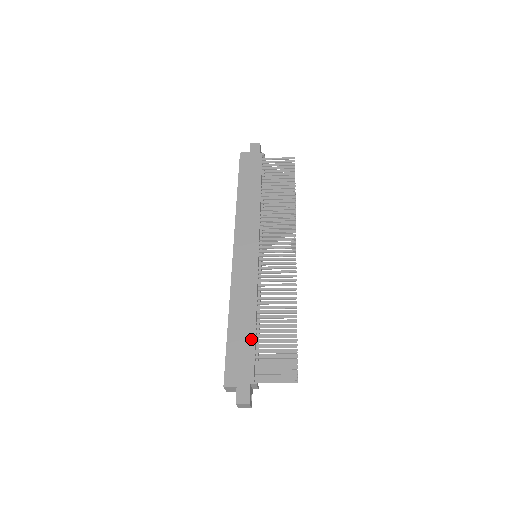
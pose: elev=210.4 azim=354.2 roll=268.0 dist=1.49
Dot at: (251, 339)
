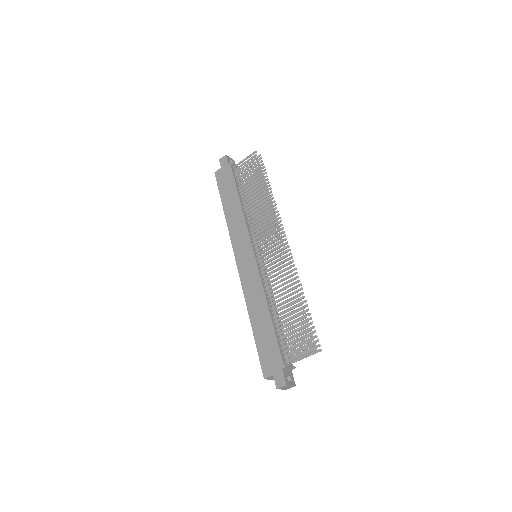
Dot at: (271, 331)
